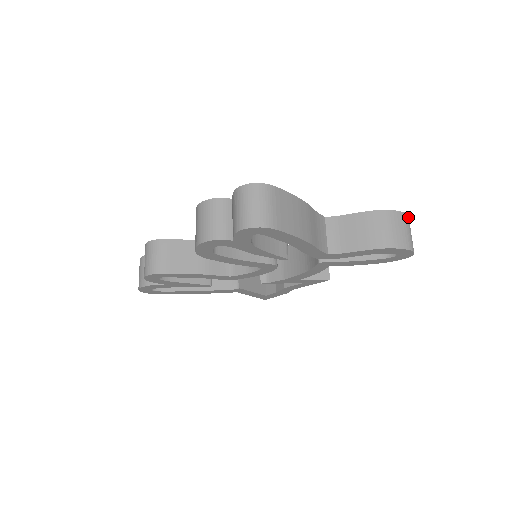
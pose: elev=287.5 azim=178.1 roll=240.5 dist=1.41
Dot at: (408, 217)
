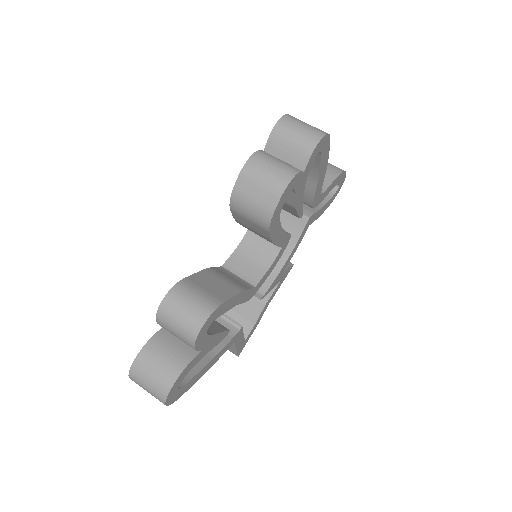
Dot at: occluded
